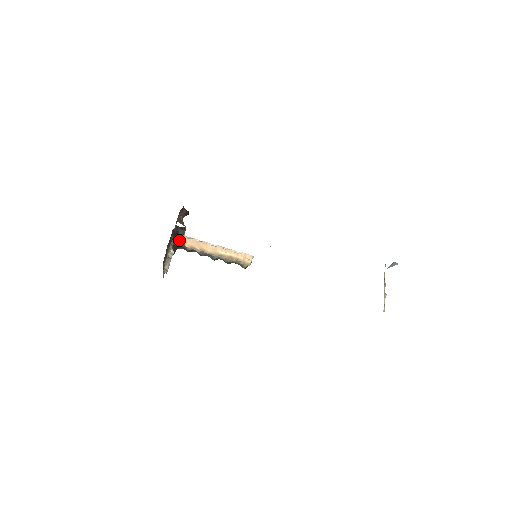
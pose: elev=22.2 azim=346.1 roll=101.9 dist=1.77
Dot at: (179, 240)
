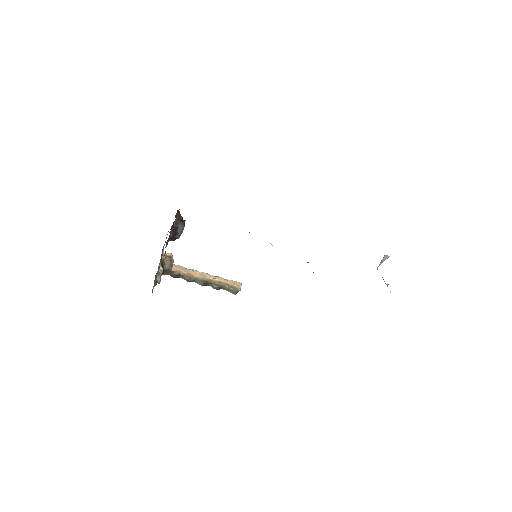
Dot at: (167, 260)
